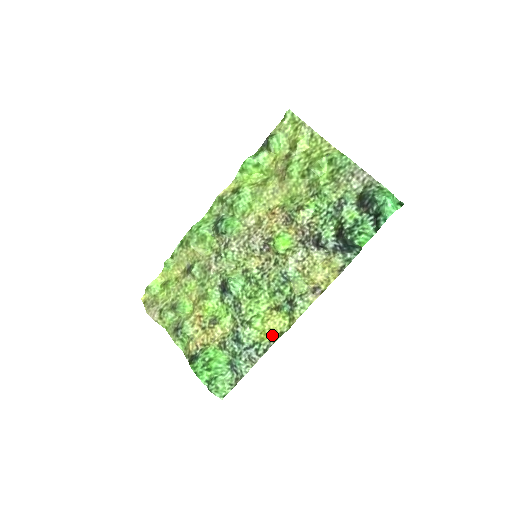
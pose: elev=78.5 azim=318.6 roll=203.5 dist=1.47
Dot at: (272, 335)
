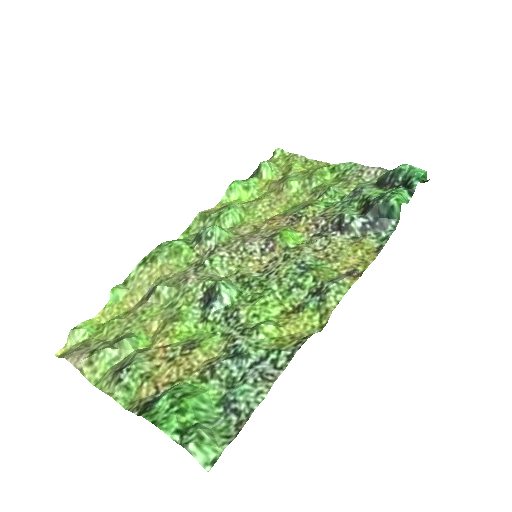
Dot at: (297, 339)
